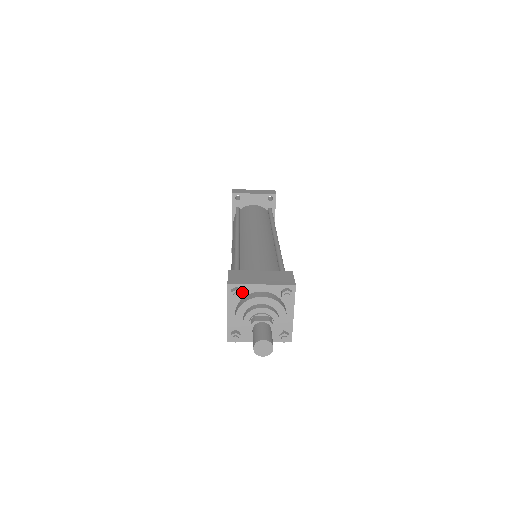
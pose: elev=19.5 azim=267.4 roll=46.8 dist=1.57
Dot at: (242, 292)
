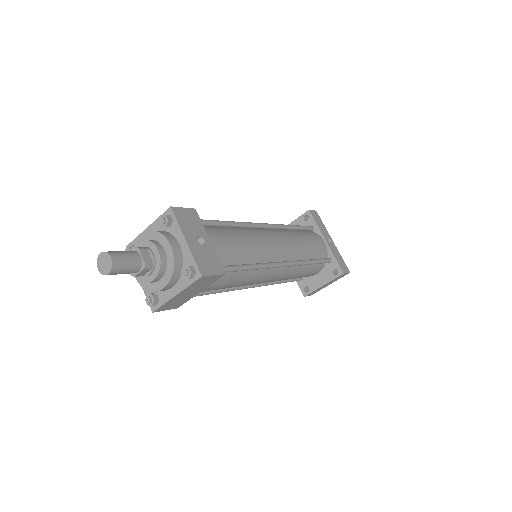
Dot at: occluded
